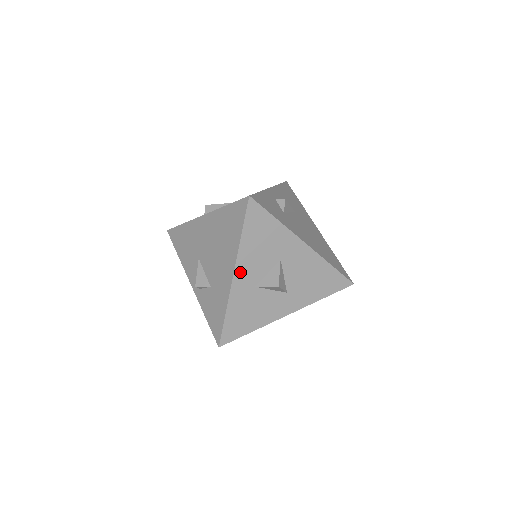
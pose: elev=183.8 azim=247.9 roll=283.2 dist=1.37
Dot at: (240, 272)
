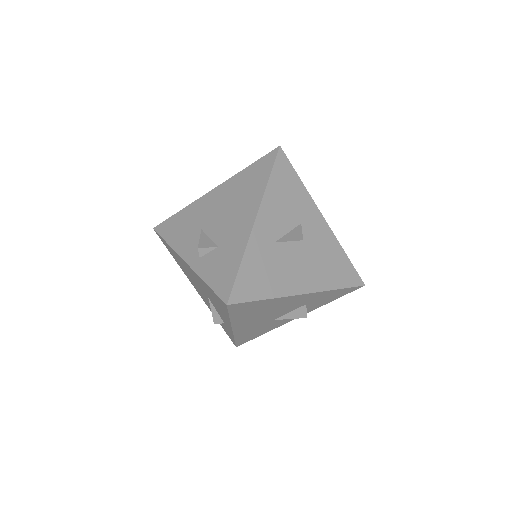
Dot at: (262, 218)
